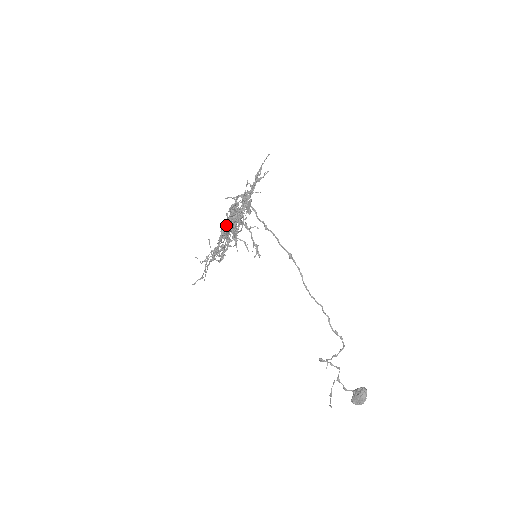
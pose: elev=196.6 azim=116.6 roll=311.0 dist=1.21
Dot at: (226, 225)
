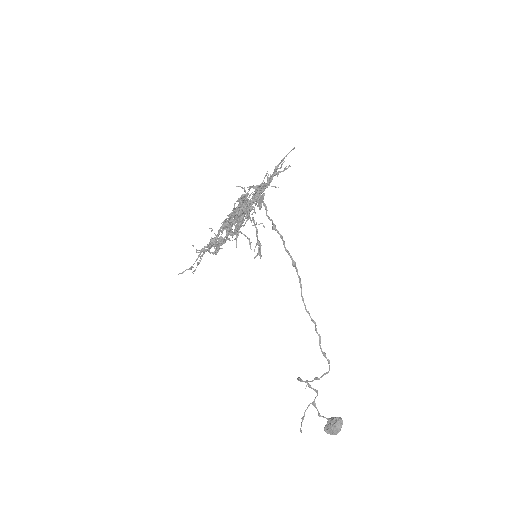
Dot at: (231, 216)
